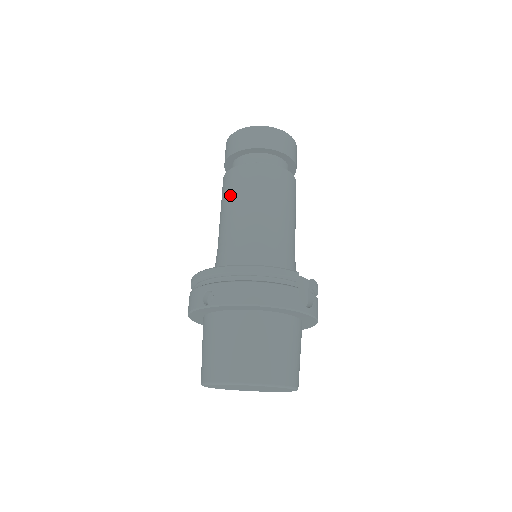
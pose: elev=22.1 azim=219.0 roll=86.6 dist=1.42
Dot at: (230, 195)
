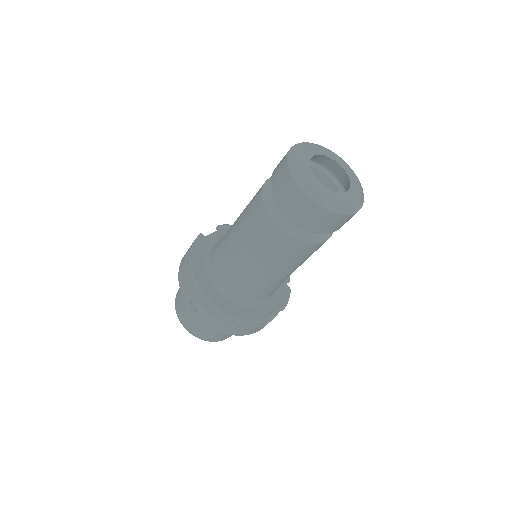
Dot at: (253, 238)
